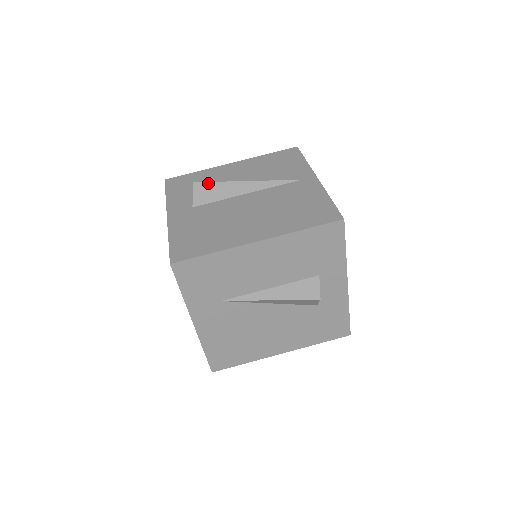
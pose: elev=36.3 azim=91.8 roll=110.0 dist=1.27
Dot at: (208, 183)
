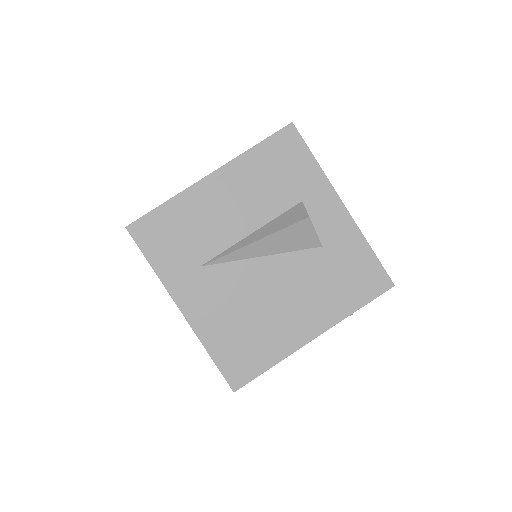
Dot at: occluded
